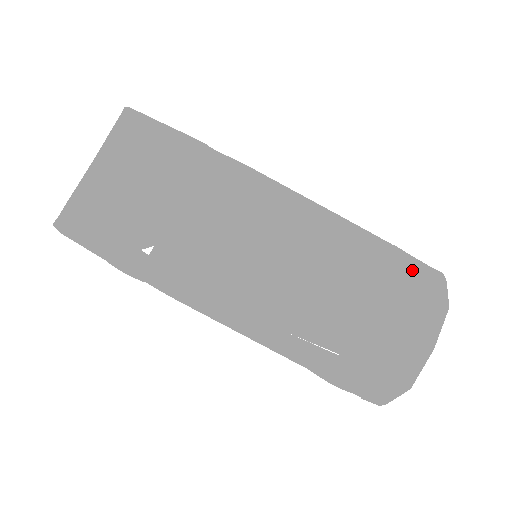
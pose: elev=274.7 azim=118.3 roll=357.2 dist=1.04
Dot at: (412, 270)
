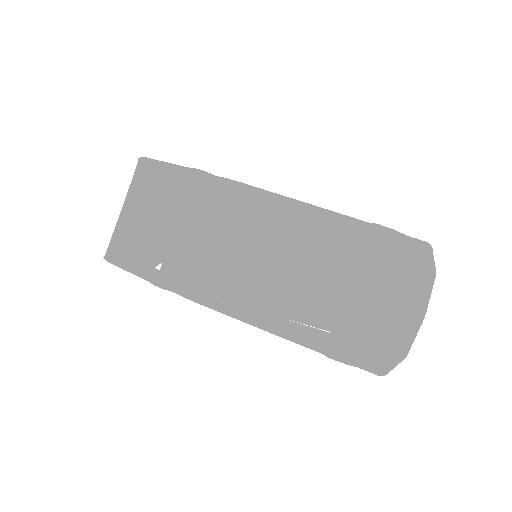
Dot at: (391, 244)
